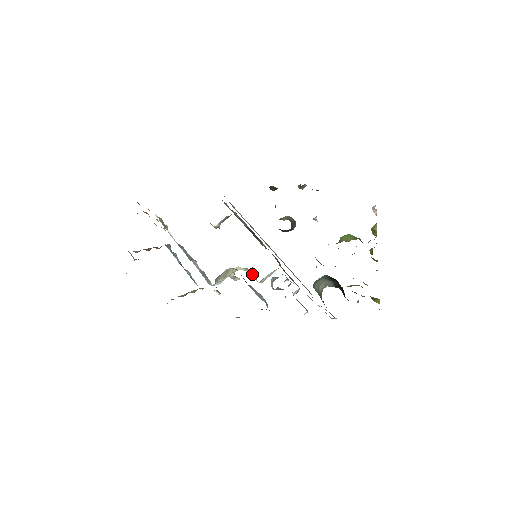
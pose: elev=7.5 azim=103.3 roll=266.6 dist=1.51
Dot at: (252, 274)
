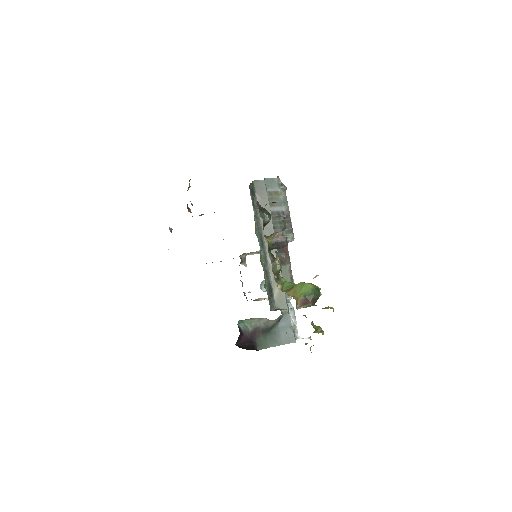
Dot at: occluded
